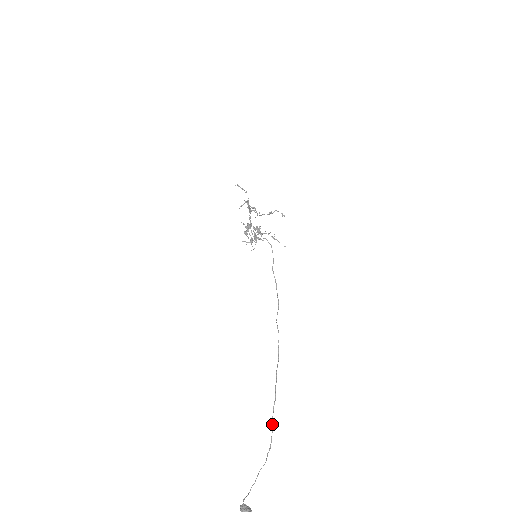
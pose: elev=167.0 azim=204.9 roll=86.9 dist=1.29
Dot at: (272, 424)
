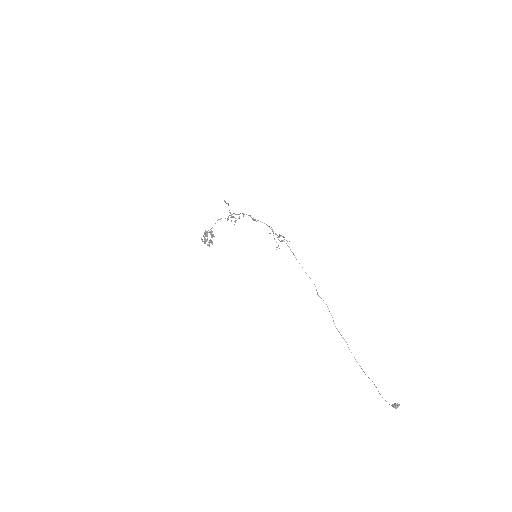
Dot at: (355, 359)
